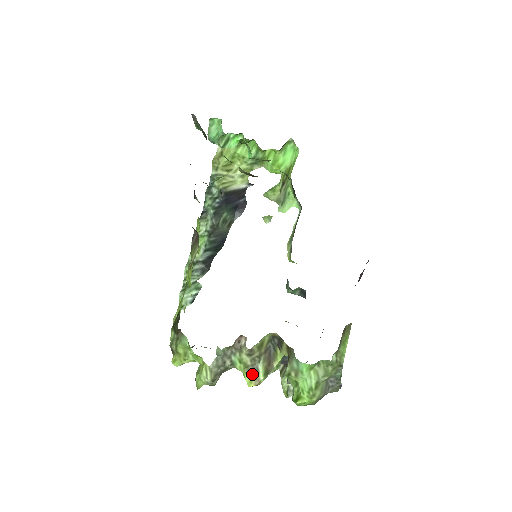
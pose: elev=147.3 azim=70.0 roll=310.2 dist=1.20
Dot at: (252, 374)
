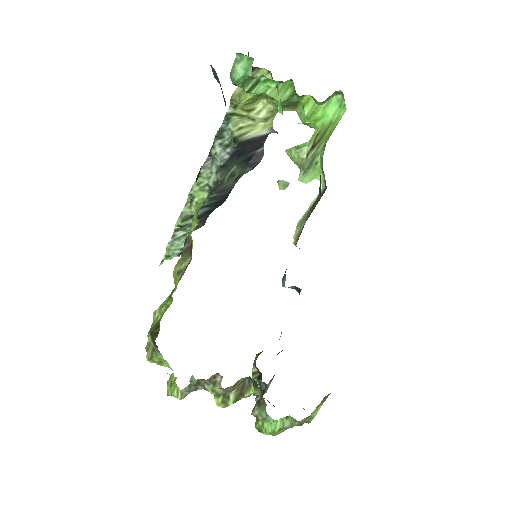
Dot at: (222, 400)
